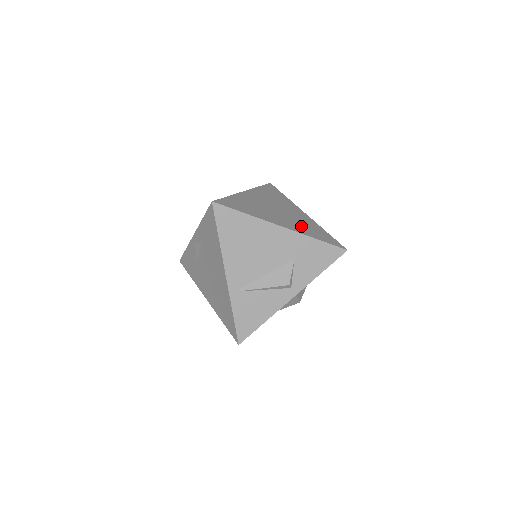
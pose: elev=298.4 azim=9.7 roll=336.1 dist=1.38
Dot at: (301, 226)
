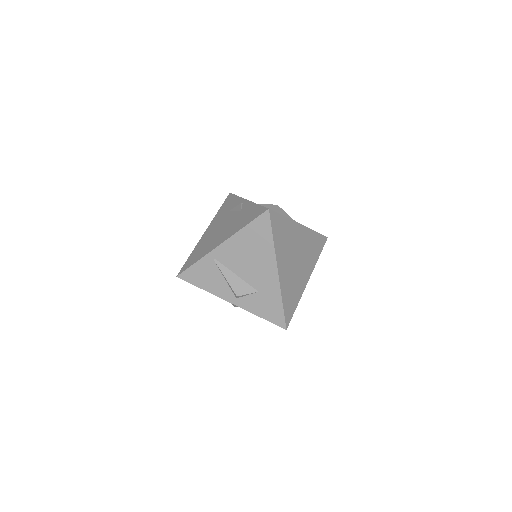
Dot at: (290, 285)
